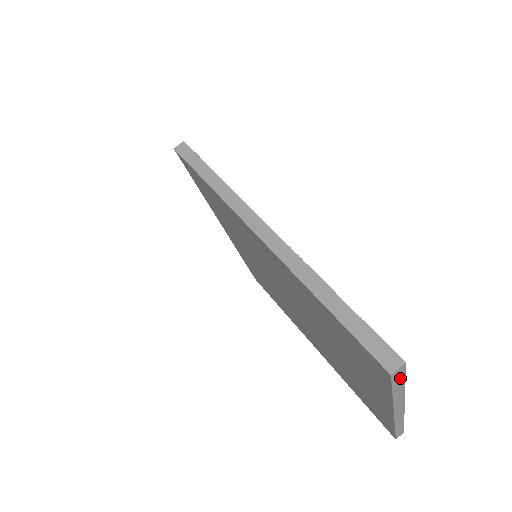
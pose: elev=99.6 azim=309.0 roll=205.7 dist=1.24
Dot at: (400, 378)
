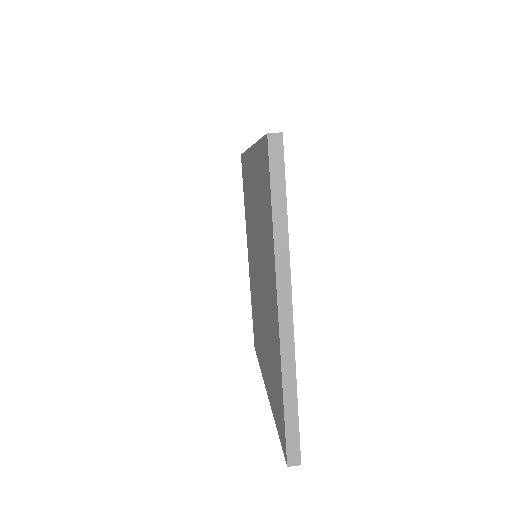
Dot at: (279, 169)
